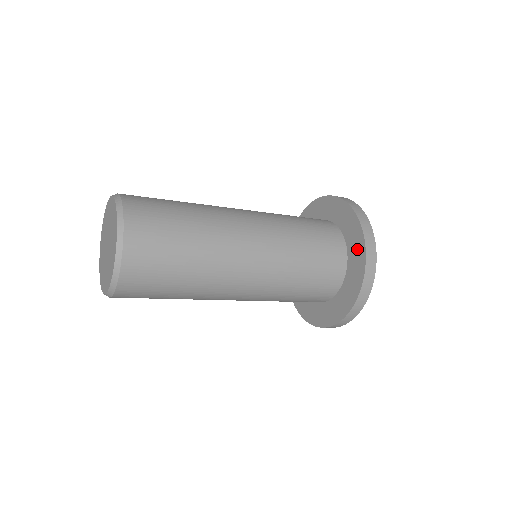
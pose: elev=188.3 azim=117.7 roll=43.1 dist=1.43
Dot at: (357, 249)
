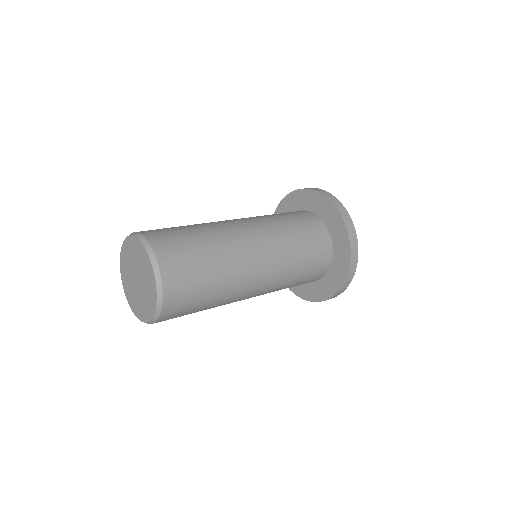
Dot at: (339, 272)
